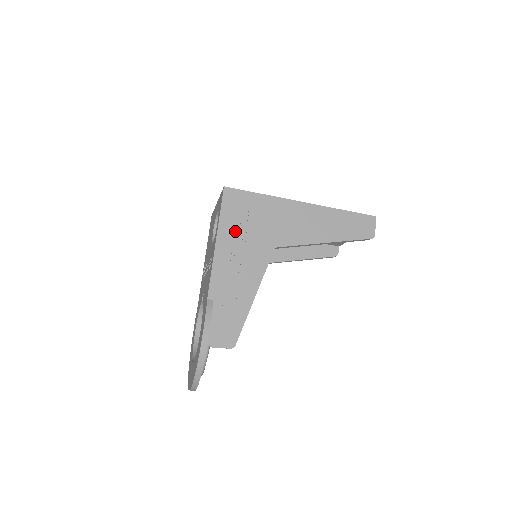
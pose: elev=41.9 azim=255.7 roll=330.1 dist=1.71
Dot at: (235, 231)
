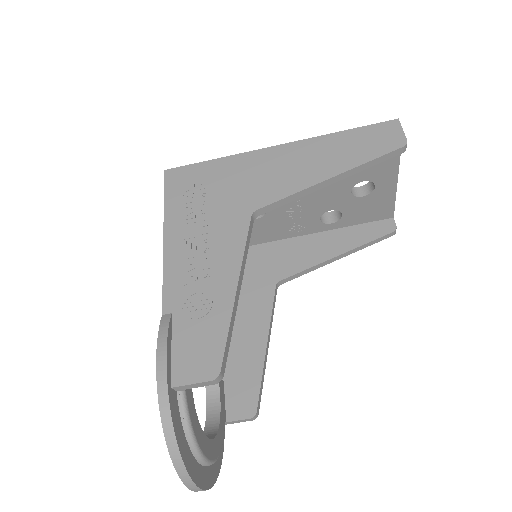
Dot at: (188, 213)
